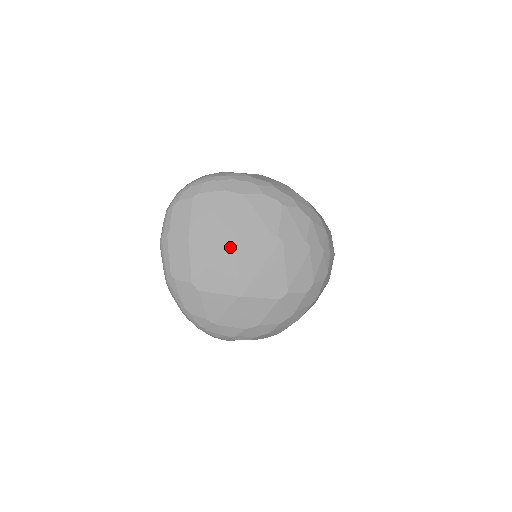
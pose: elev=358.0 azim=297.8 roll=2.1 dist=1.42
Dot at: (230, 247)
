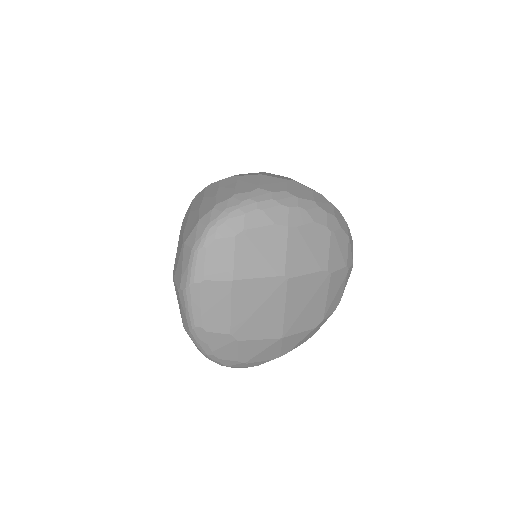
Dot at: (280, 292)
